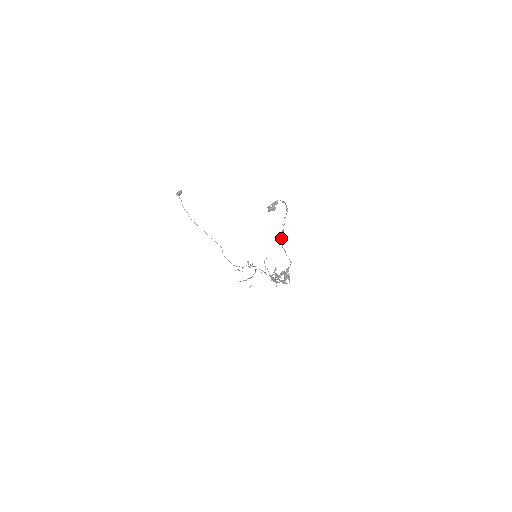
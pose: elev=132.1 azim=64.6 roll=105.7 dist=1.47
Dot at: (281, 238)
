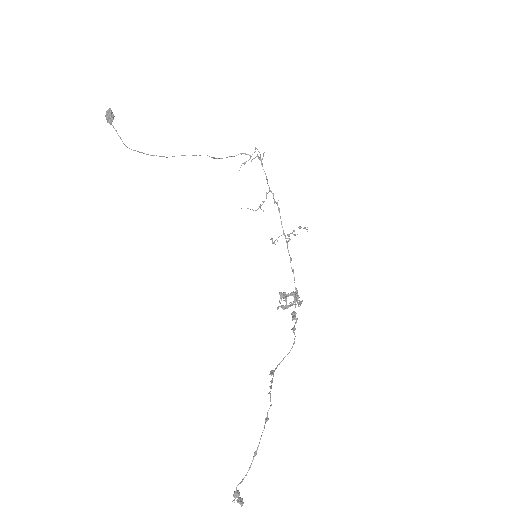
Dot at: occluded
